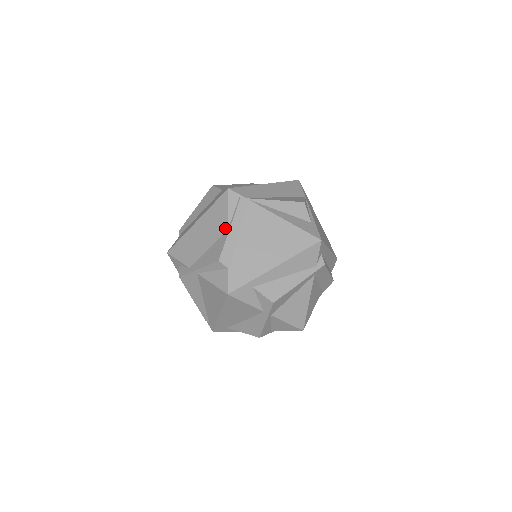
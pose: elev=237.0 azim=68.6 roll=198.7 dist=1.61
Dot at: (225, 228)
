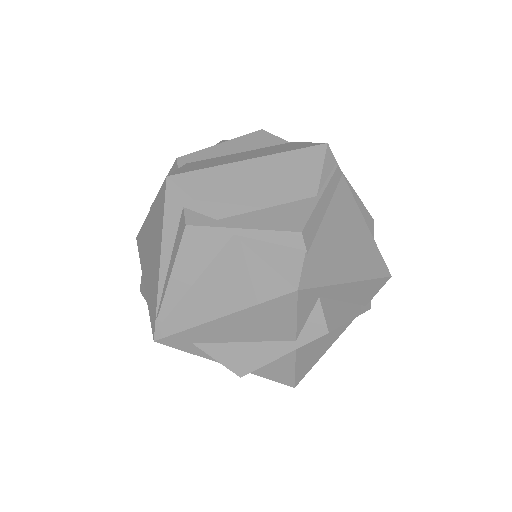
Dot at: (312, 191)
